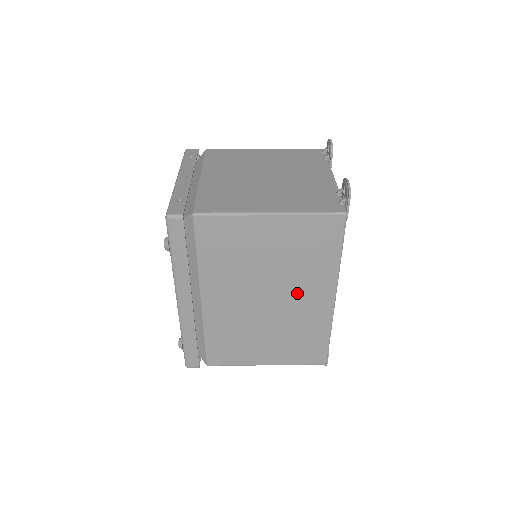
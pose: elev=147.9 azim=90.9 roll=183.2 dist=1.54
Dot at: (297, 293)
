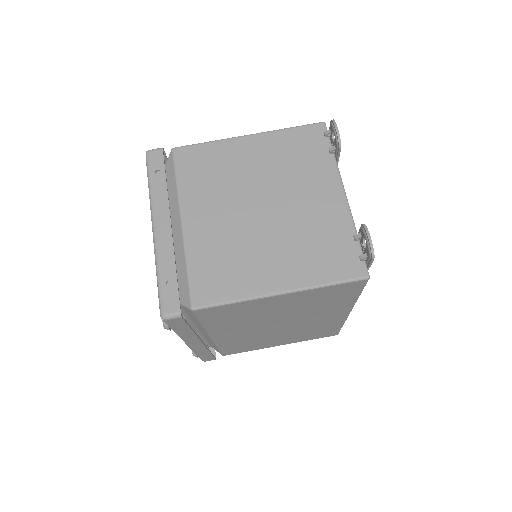
Dot at: (311, 318)
